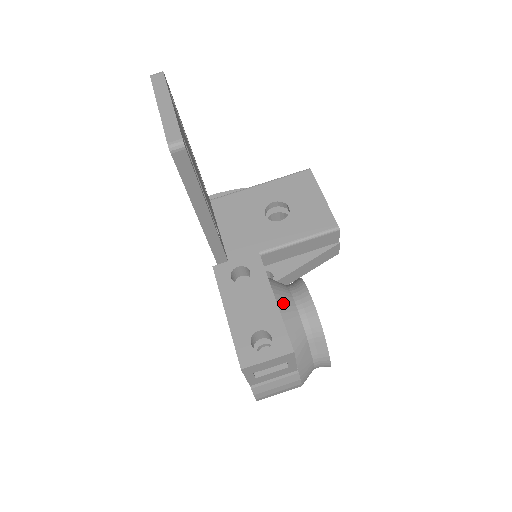
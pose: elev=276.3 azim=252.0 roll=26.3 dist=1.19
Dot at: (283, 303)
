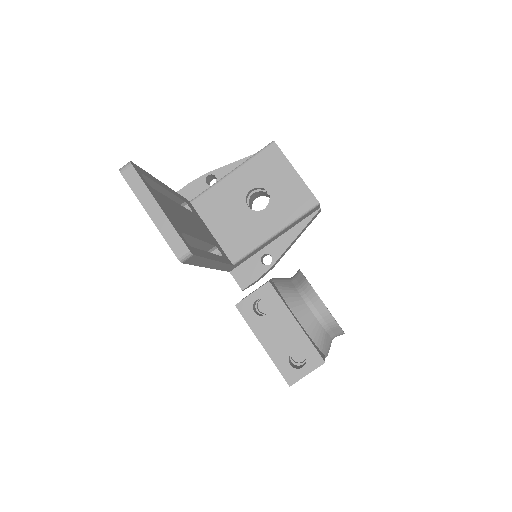
Dot at: (301, 314)
